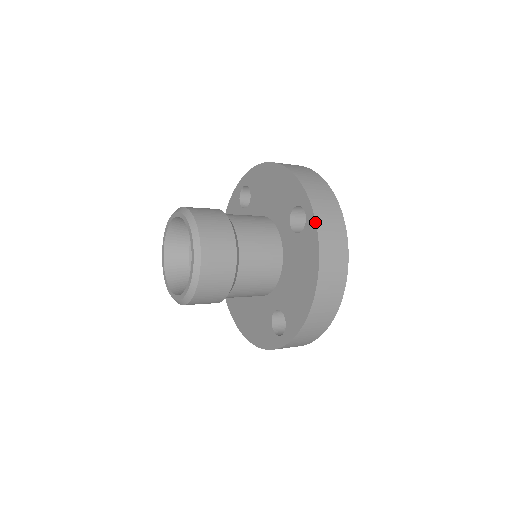
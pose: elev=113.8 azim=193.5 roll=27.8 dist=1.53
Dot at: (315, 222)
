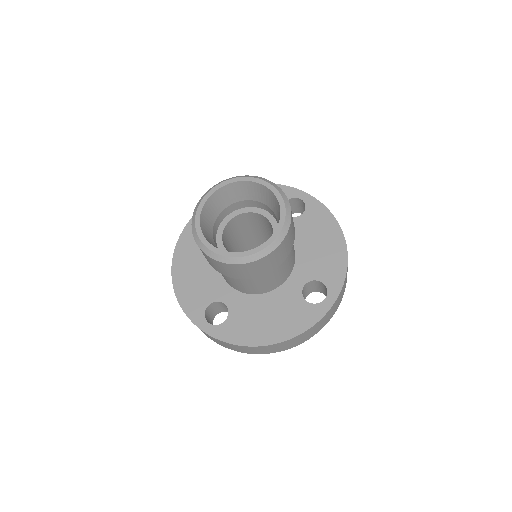
Dot at: (316, 199)
